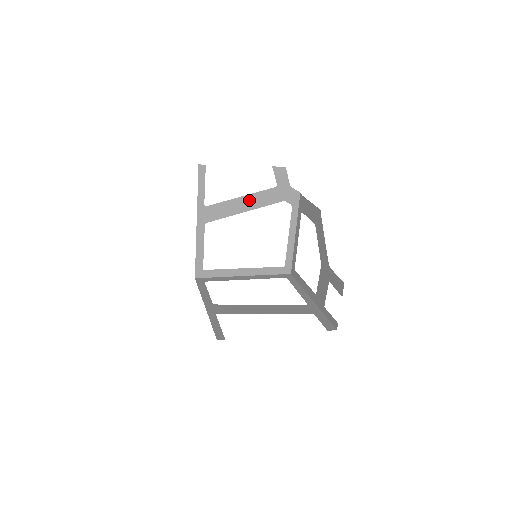
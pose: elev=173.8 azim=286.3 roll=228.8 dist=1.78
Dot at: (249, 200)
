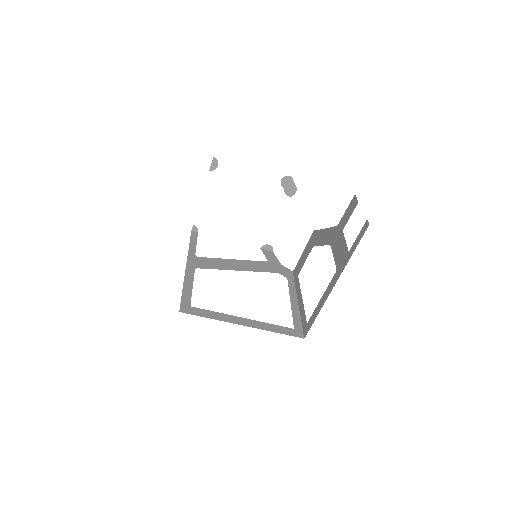
Dot at: (241, 264)
